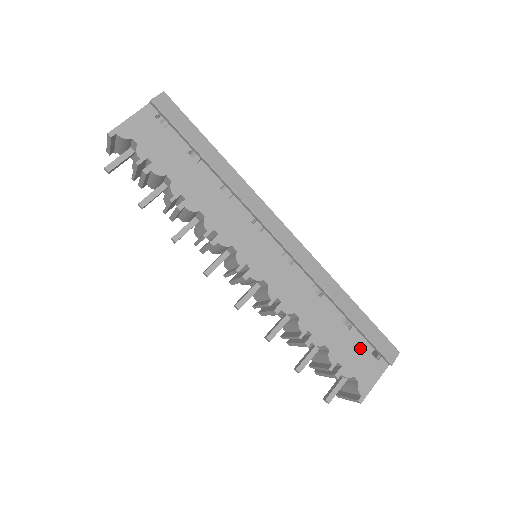
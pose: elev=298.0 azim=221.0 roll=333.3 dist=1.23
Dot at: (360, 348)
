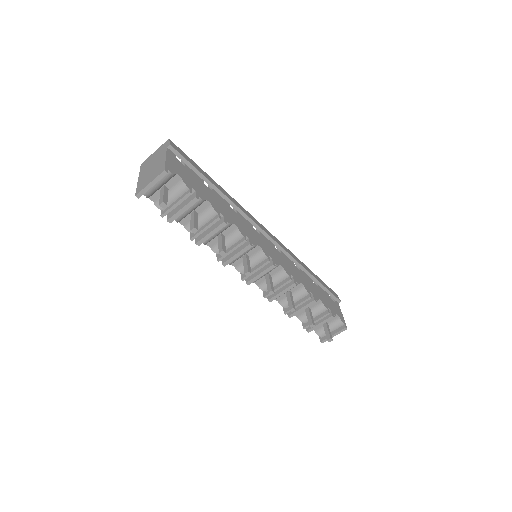
Dot at: (327, 297)
